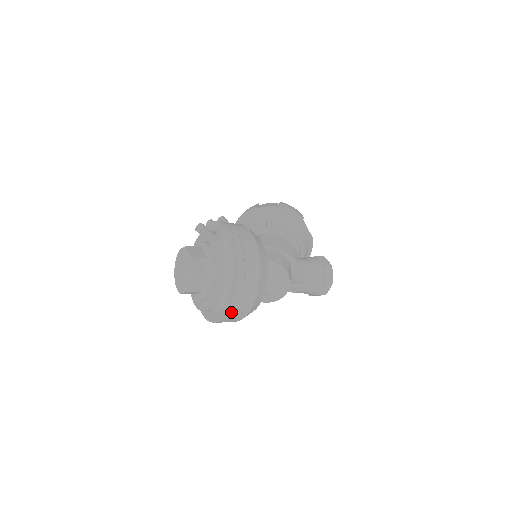
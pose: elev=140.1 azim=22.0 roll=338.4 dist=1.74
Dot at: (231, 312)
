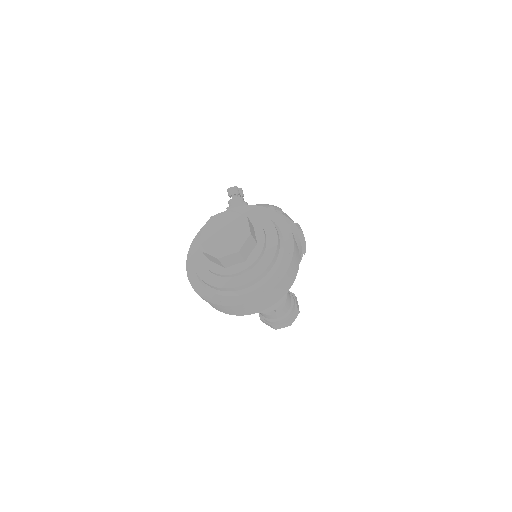
Dot at: (236, 307)
